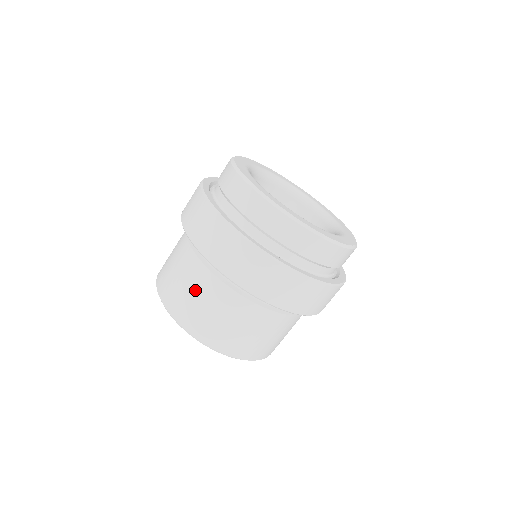
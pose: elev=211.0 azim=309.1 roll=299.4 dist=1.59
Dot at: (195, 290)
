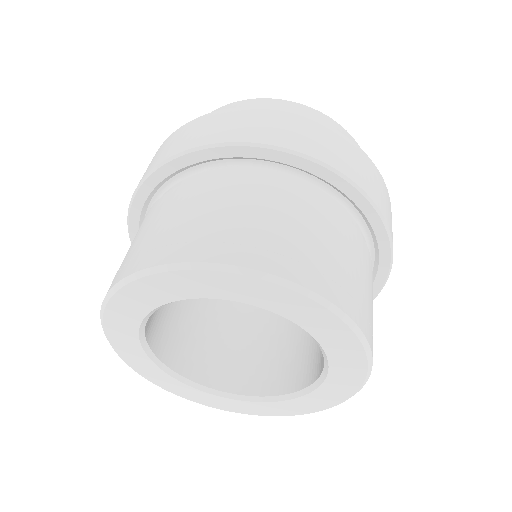
Dot at: (192, 207)
